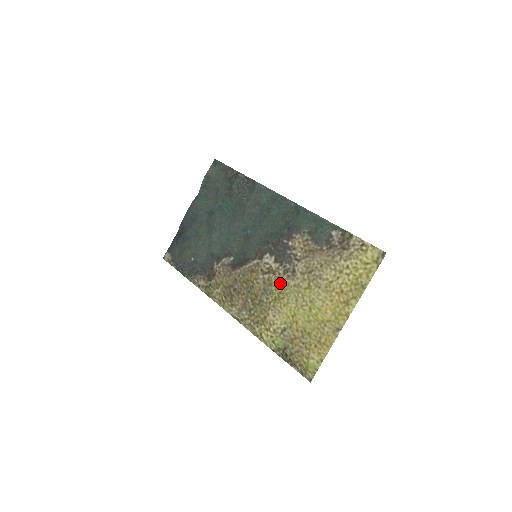
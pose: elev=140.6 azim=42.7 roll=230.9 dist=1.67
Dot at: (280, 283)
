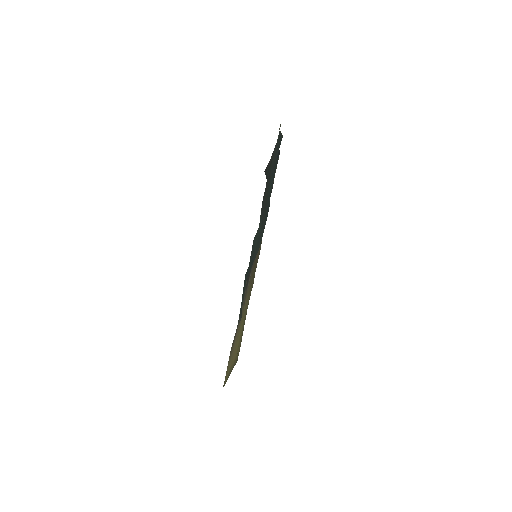
Dot at: occluded
